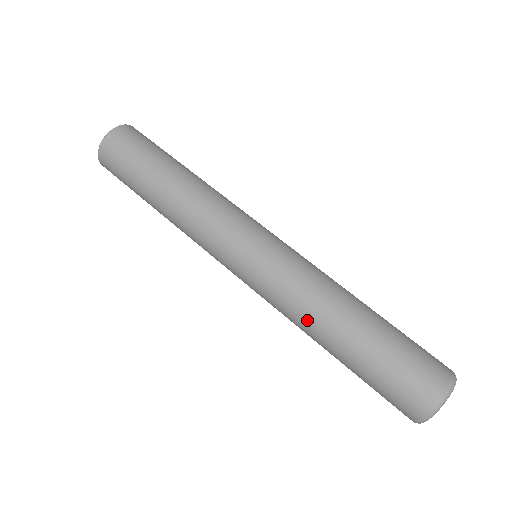
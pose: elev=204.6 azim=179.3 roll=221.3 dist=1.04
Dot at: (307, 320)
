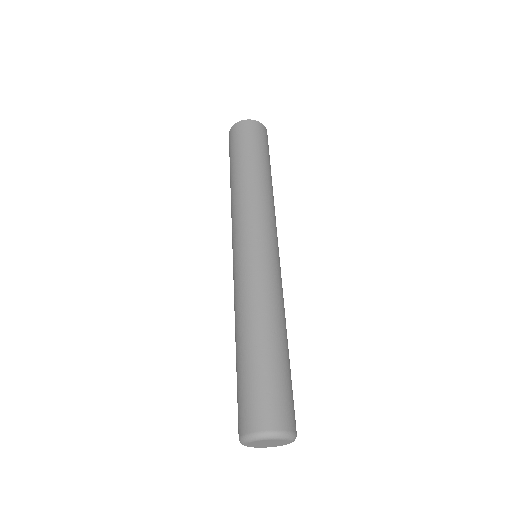
Dot at: (251, 309)
